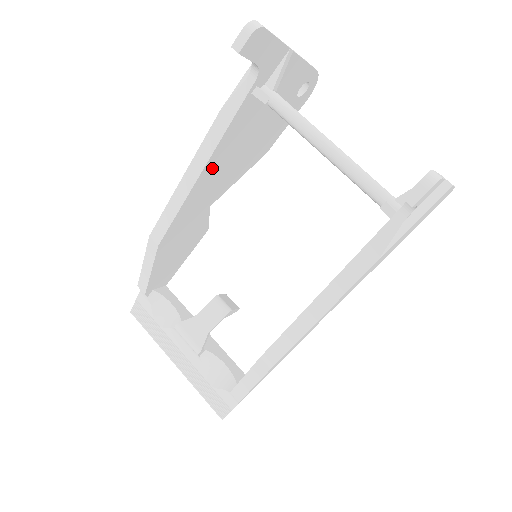
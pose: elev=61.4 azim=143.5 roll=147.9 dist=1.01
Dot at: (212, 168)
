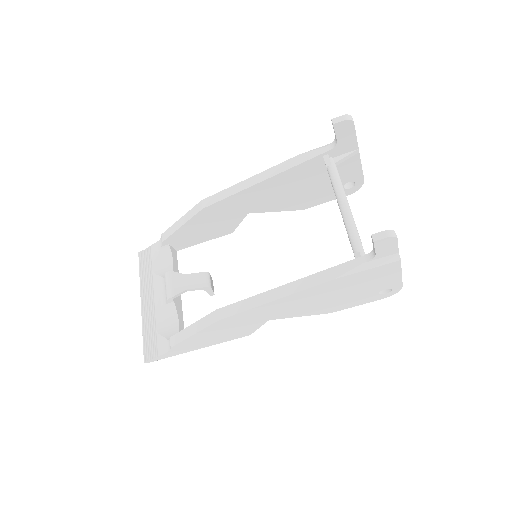
Dot at: (270, 184)
